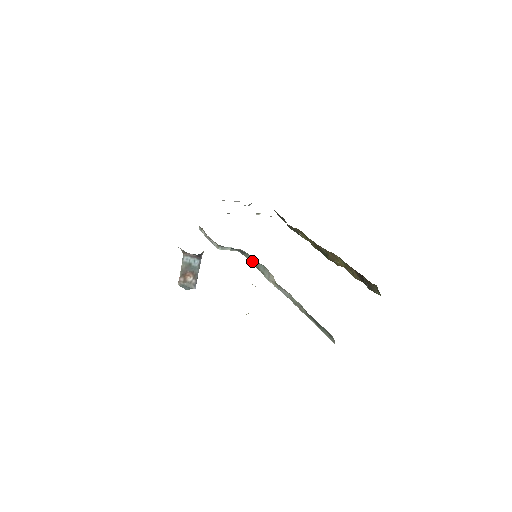
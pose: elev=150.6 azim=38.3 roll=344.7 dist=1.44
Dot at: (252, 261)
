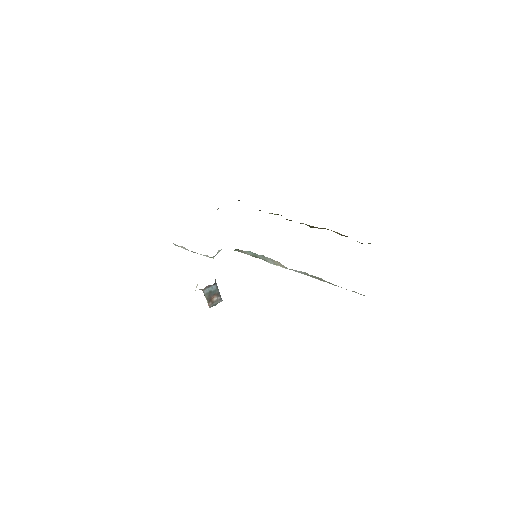
Dot at: (246, 253)
